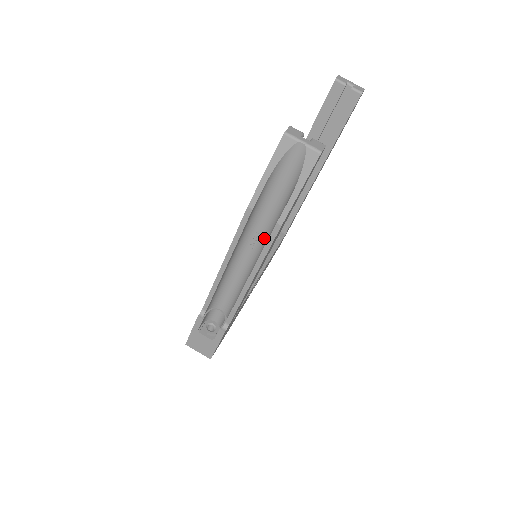
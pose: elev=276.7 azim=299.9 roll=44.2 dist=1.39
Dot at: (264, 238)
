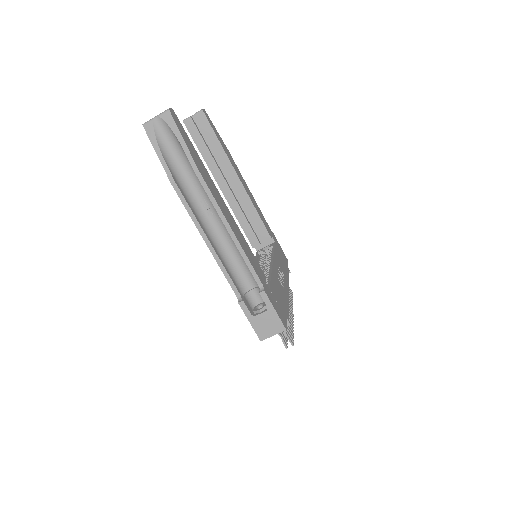
Dot at: (207, 197)
